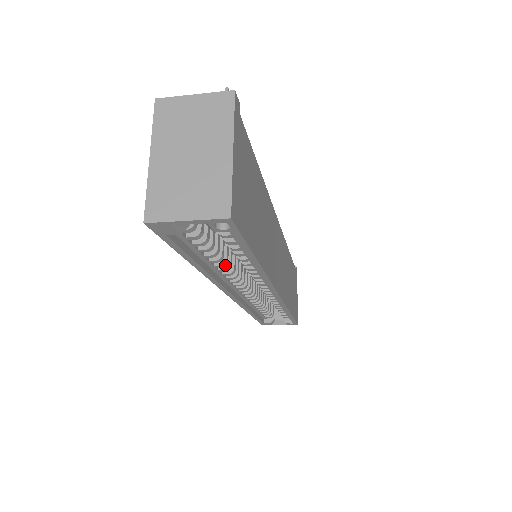
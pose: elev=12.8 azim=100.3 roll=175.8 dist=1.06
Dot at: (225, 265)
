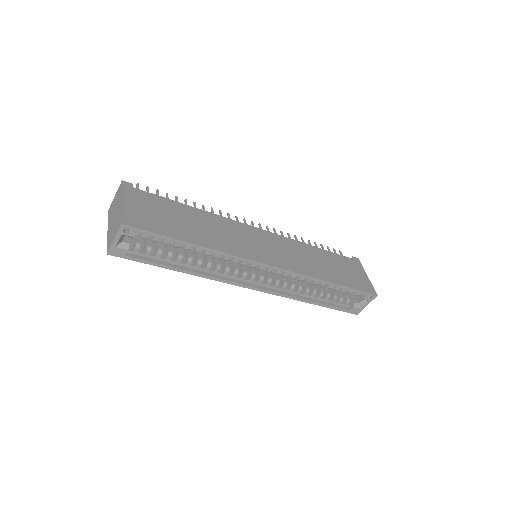
Dot at: (201, 263)
